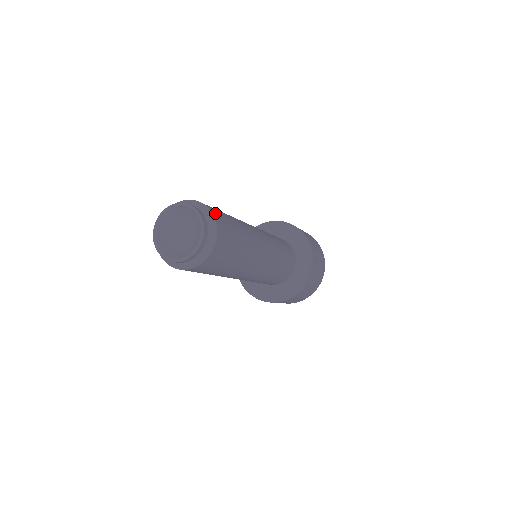
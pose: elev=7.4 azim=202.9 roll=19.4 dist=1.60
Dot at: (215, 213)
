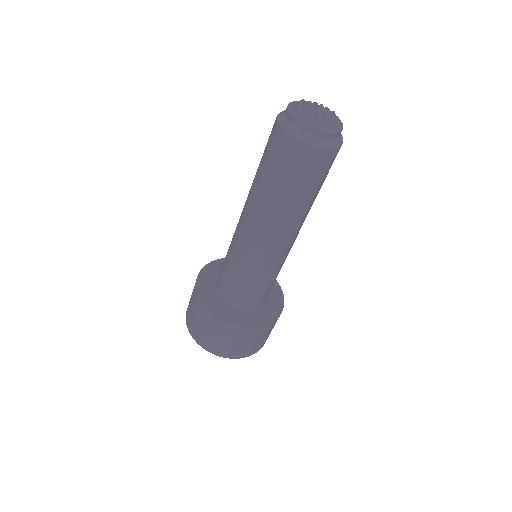
Dot at: occluded
